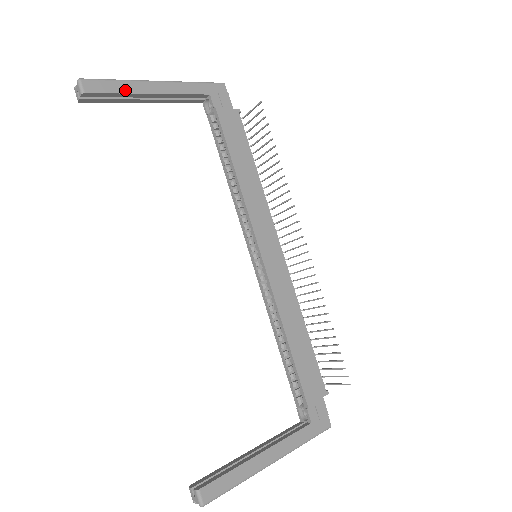
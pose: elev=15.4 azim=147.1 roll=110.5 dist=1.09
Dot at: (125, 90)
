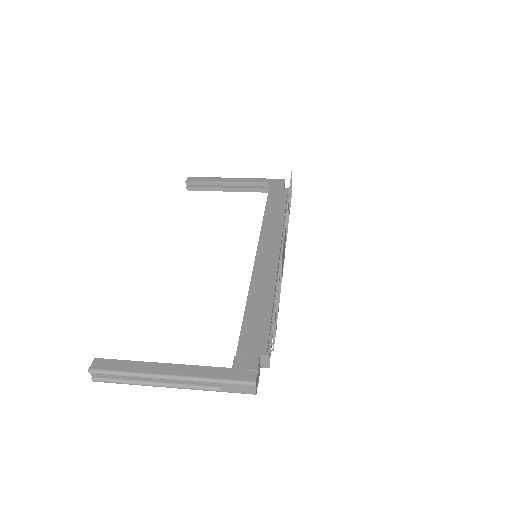
Dot at: (211, 180)
